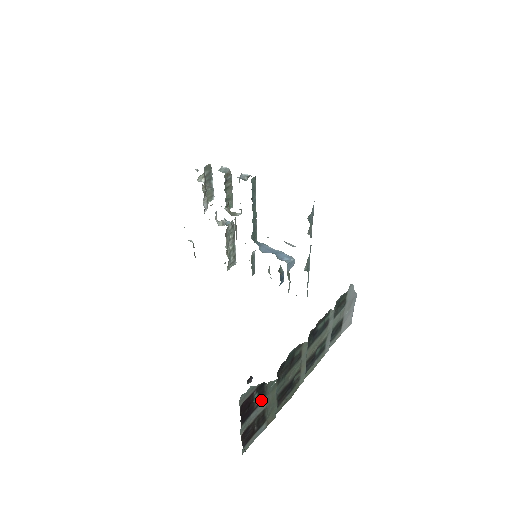
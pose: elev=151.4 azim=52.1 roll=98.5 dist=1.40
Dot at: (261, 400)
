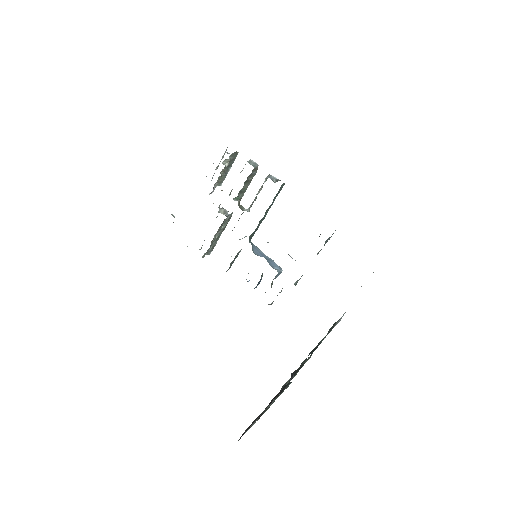
Dot at: occluded
